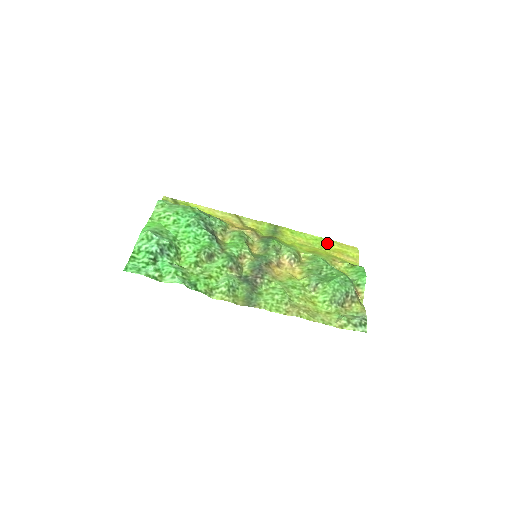
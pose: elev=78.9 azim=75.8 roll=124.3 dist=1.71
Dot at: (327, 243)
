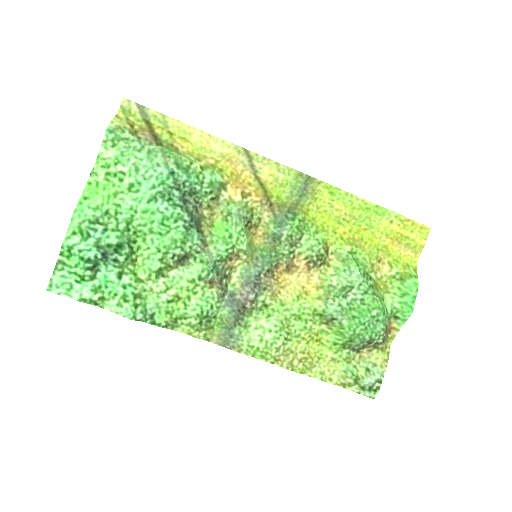
Dot at: (383, 218)
